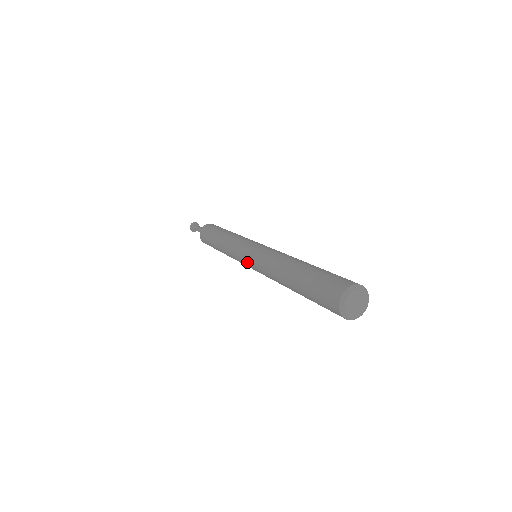
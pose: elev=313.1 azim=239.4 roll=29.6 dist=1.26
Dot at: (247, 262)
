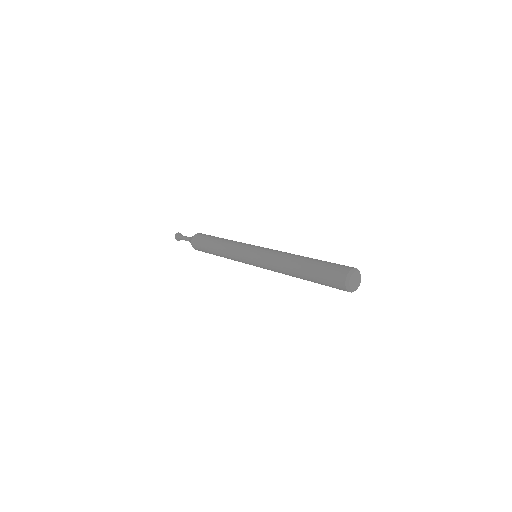
Dot at: (253, 264)
